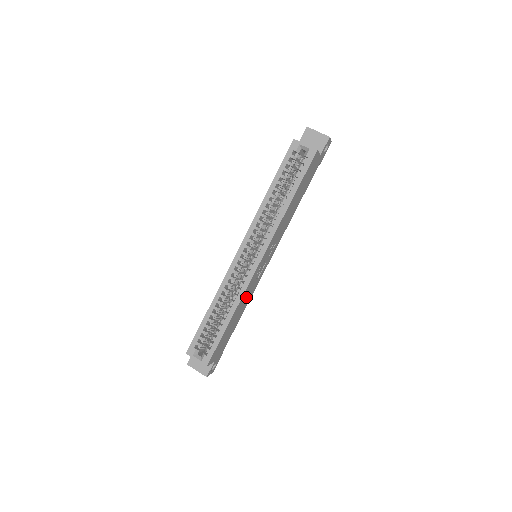
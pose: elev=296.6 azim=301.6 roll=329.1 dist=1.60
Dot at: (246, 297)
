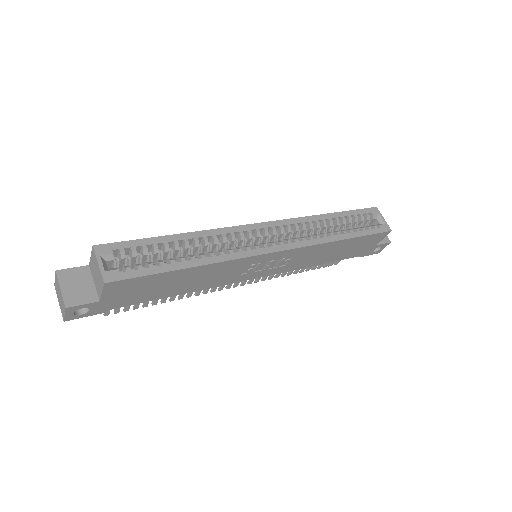
Dot at: (217, 274)
